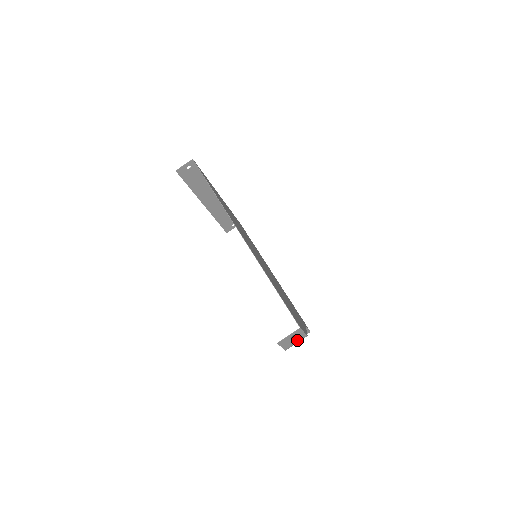
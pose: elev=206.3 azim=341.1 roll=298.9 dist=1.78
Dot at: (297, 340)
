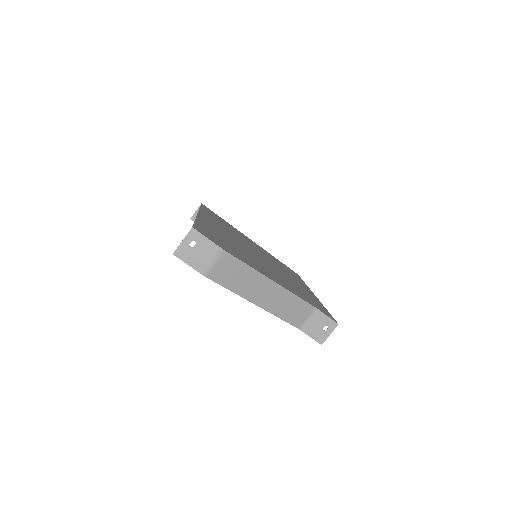
Dot at: (209, 255)
